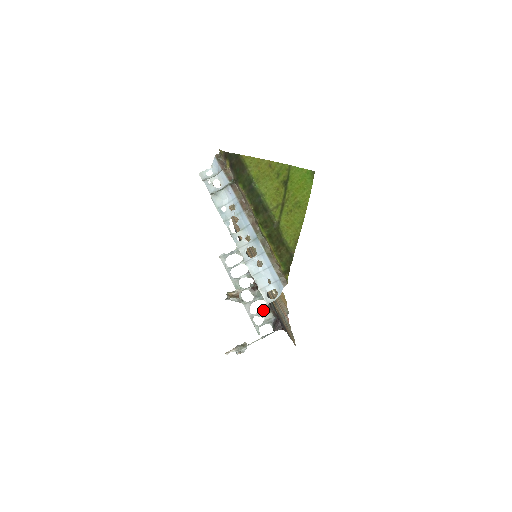
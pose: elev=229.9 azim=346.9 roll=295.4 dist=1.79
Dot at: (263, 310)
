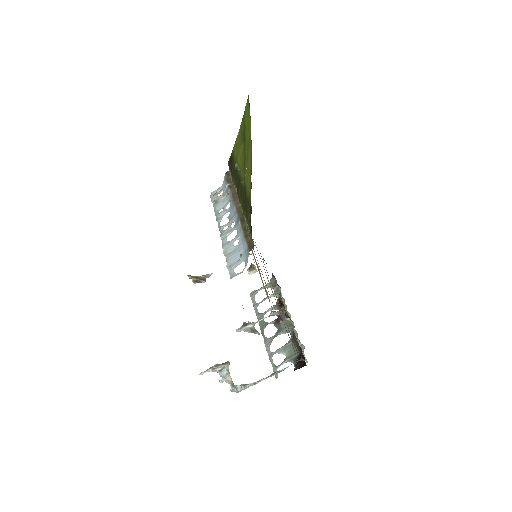
Dot at: (286, 345)
